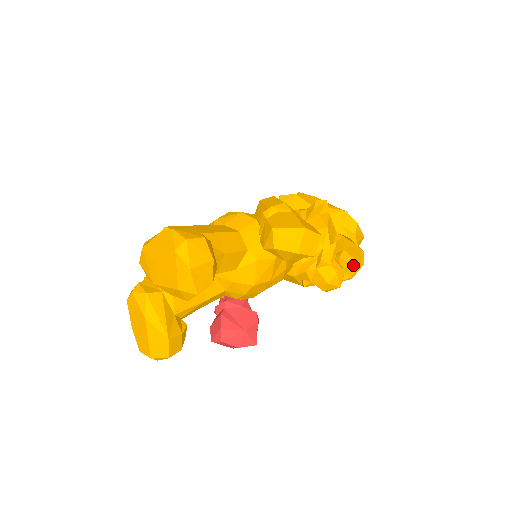
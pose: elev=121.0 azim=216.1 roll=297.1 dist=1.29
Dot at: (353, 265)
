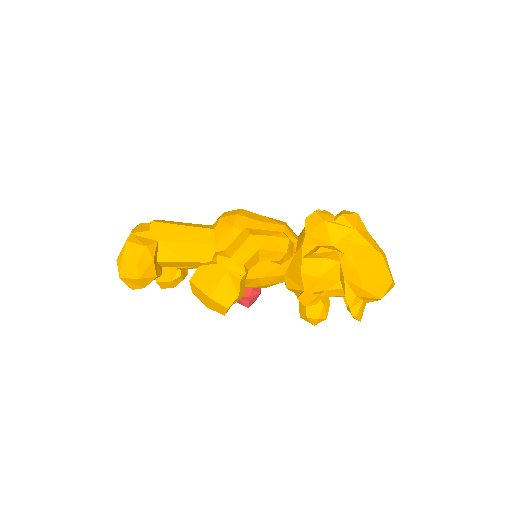
Dot at: occluded
